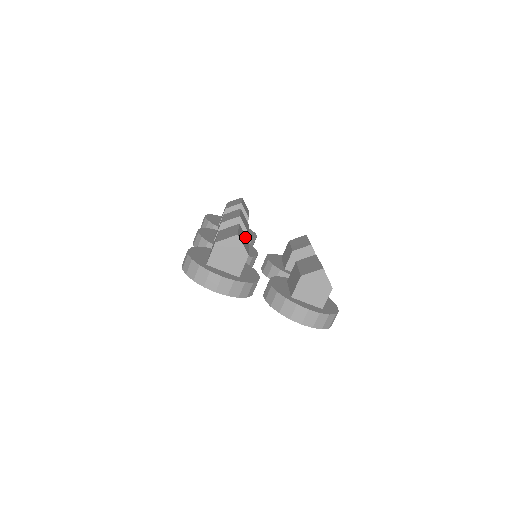
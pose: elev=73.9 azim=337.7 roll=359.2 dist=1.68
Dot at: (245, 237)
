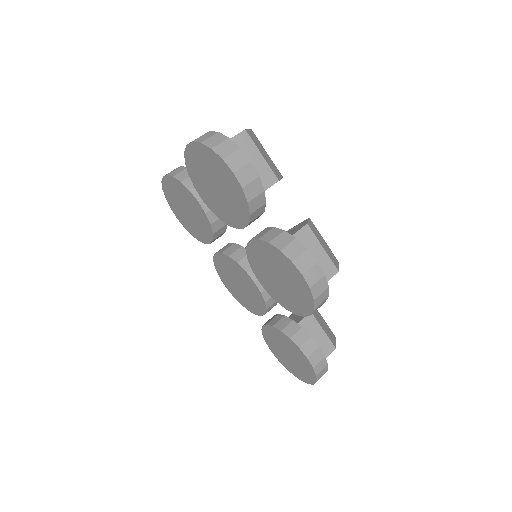
Dot at: occluded
